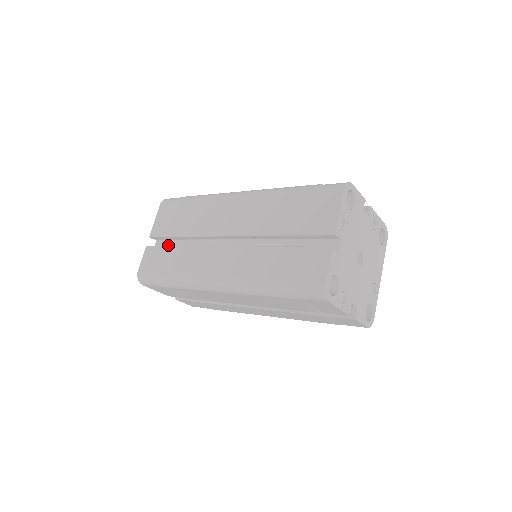
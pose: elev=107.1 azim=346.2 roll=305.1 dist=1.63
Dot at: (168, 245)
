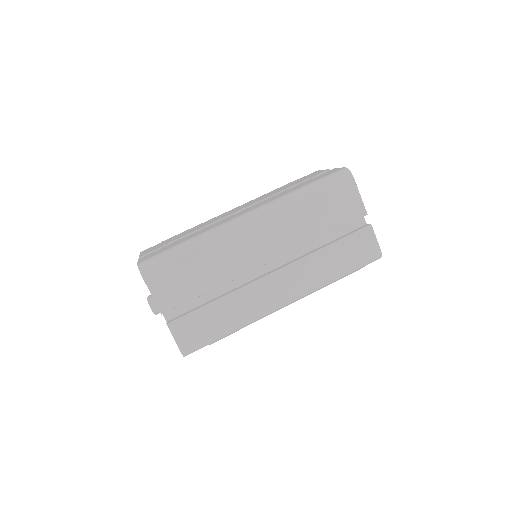
Dot at: (185, 306)
